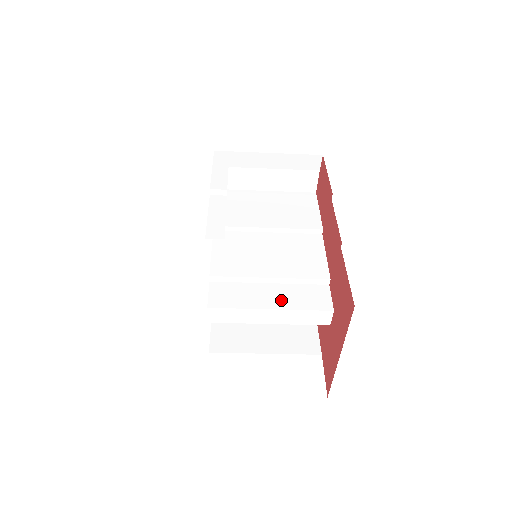
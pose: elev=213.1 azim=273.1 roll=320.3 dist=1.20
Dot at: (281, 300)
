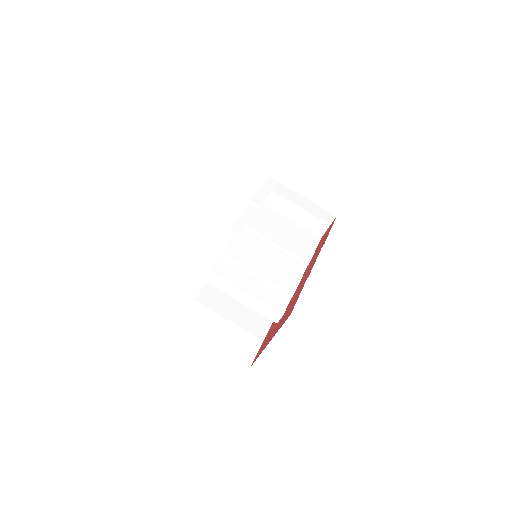
Dot at: (255, 291)
